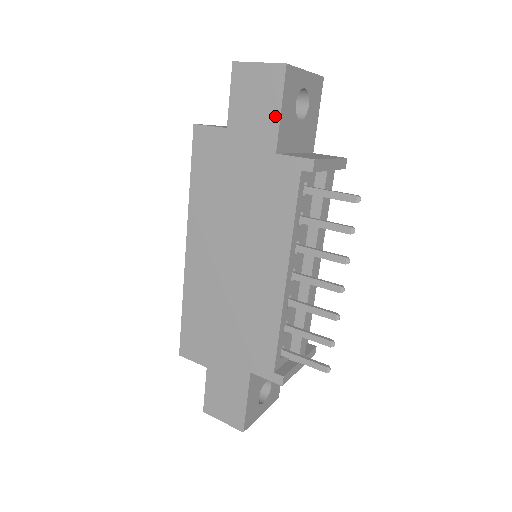
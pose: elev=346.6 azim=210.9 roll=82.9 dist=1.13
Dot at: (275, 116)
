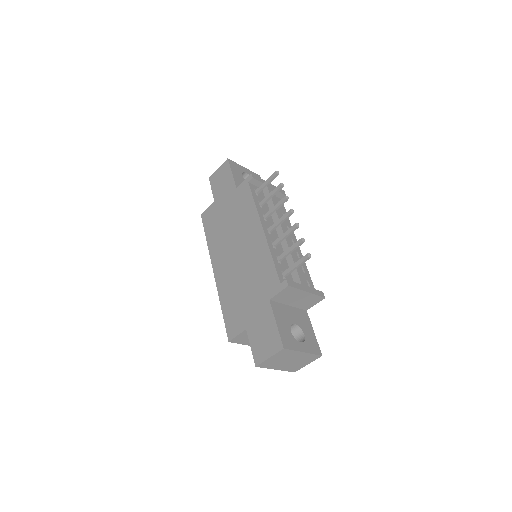
Dot at: (231, 177)
